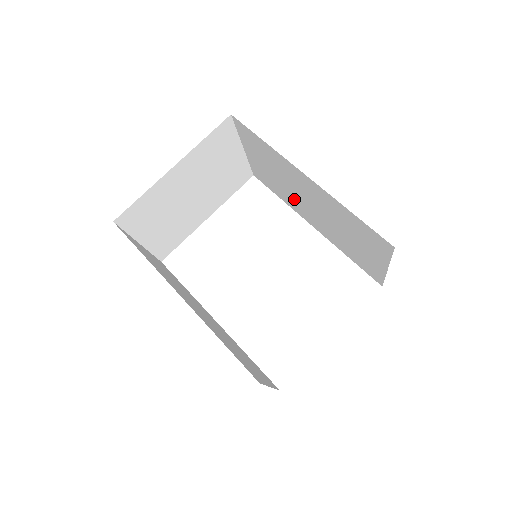
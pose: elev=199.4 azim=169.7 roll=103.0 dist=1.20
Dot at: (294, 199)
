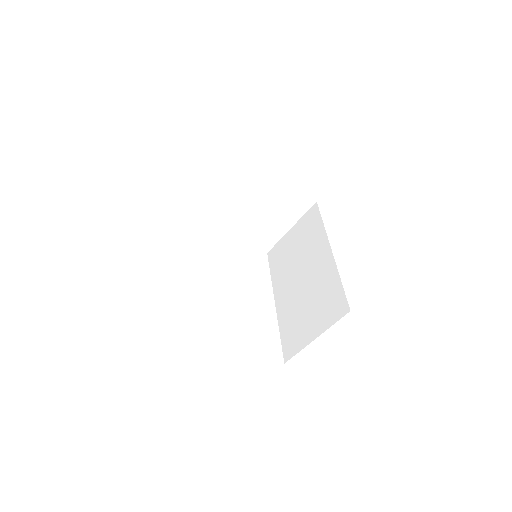
Dot at: (288, 273)
